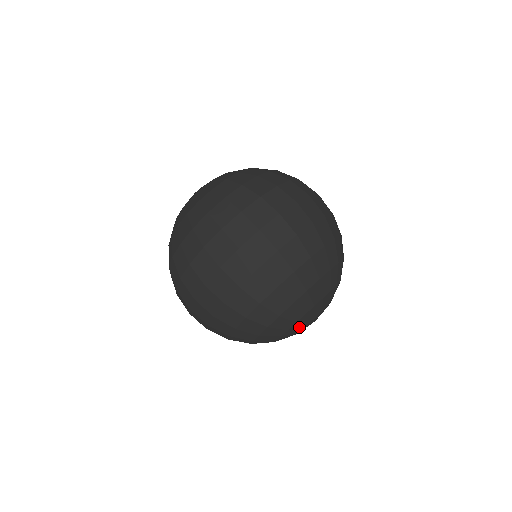
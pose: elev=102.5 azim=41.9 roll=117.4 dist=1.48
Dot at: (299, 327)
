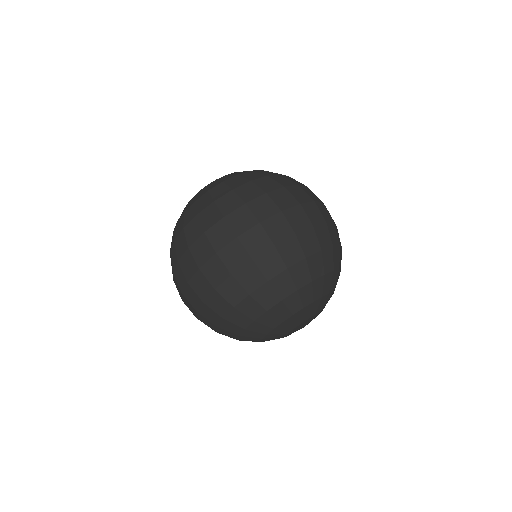
Dot at: (275, 338)
